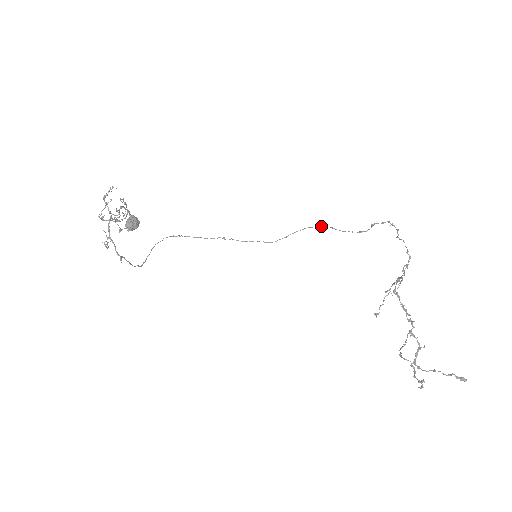
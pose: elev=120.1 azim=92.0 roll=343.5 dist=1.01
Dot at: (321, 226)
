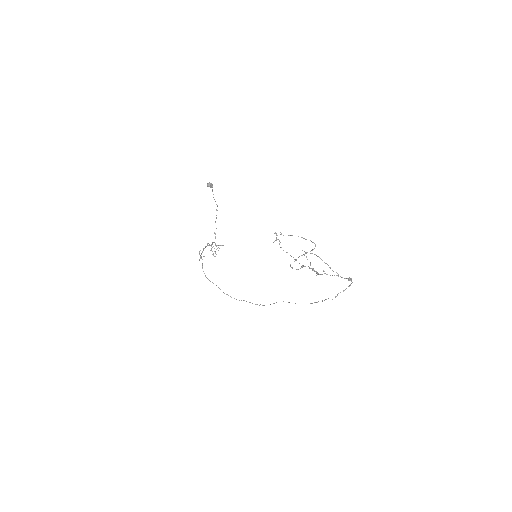
Dot at: occluded
